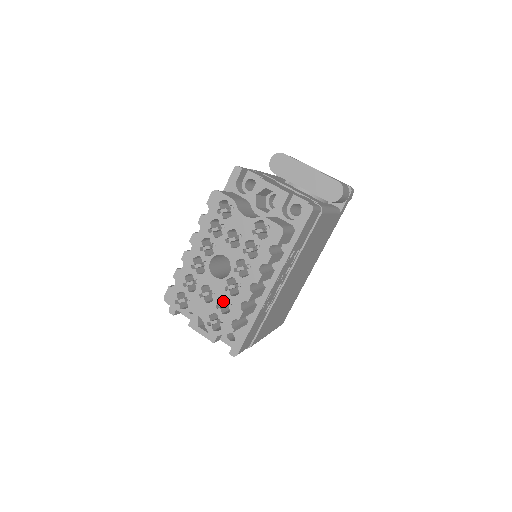
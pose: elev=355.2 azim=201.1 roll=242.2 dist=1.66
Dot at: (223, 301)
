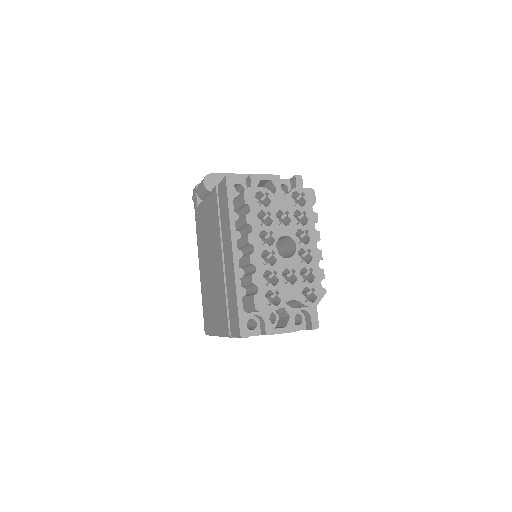
Dot at: occluded
